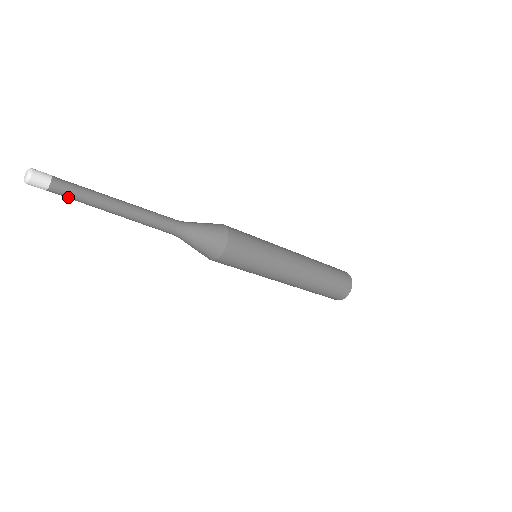
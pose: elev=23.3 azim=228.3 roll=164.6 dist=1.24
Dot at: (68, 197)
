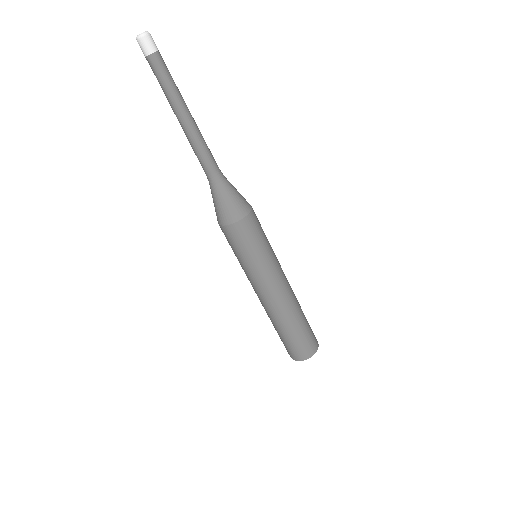
Dot at: (156, 76)
